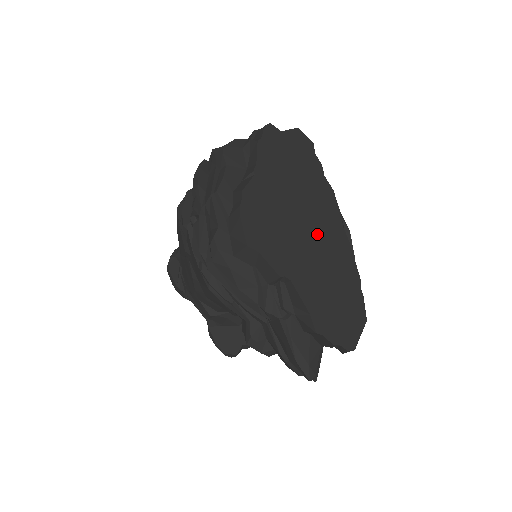
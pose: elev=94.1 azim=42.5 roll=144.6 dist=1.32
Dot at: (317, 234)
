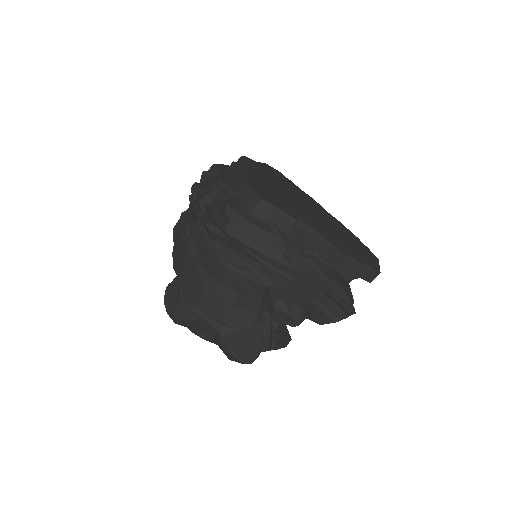
Dot at: (311, 209)
